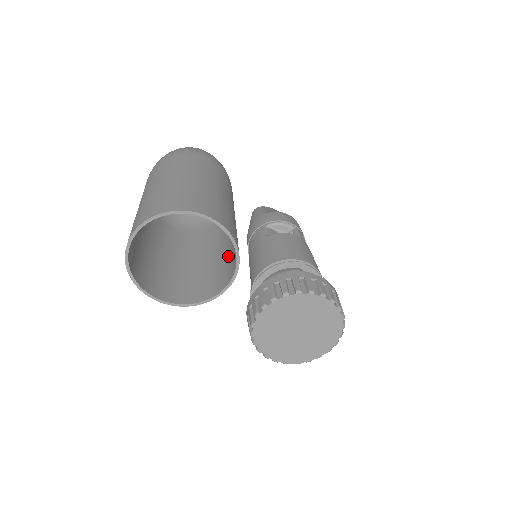
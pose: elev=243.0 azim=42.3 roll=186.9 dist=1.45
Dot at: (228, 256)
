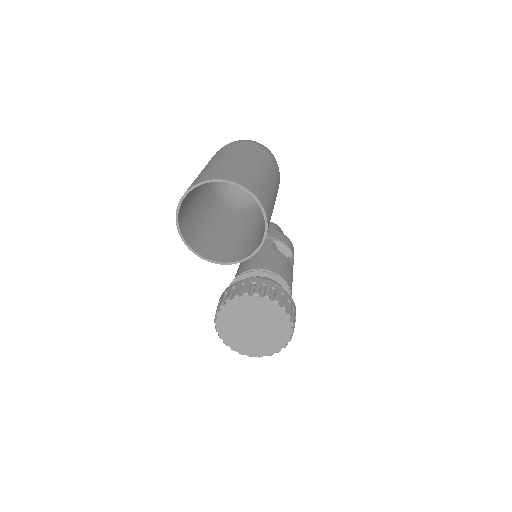
Dot at: (245, 242)
